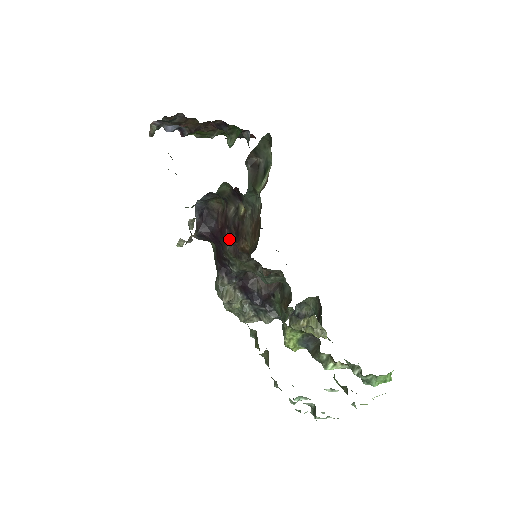
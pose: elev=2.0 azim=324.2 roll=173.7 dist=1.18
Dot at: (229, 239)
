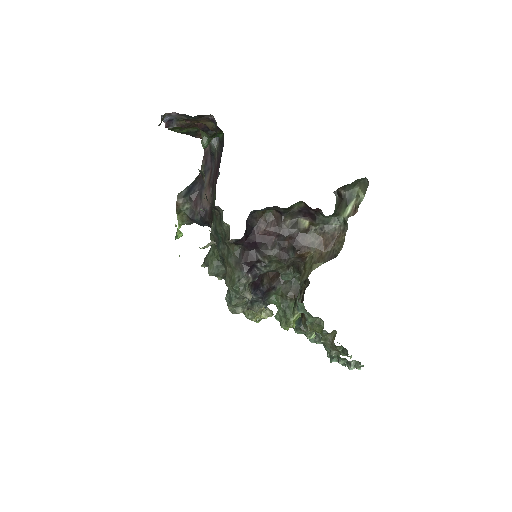
Dot at: (275, 245)
